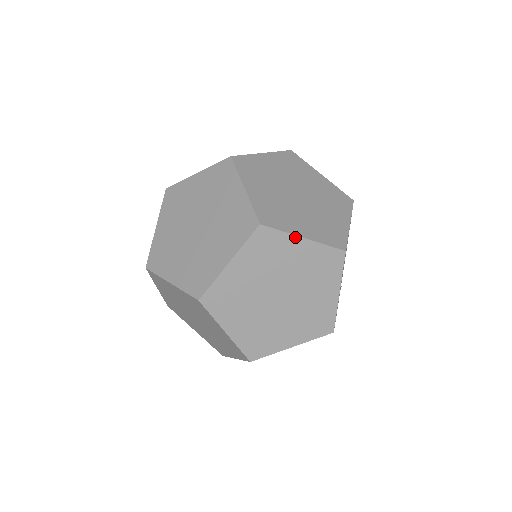
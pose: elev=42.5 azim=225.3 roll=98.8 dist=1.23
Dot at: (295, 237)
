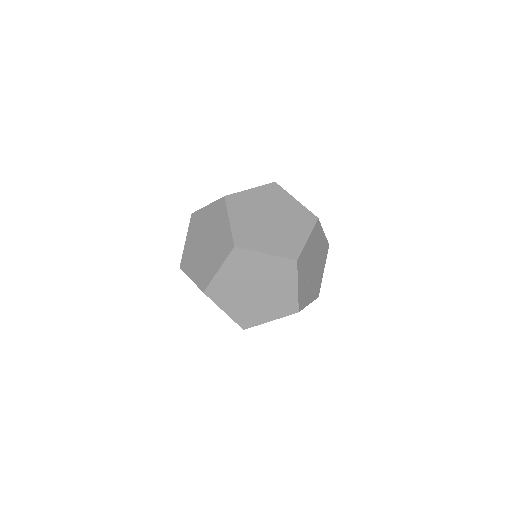
Dot at: (259, 253)
